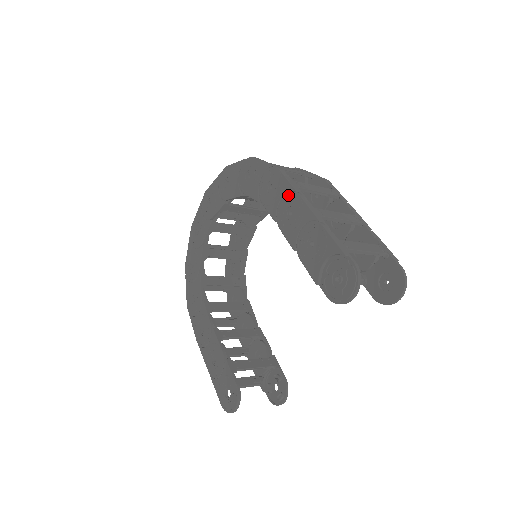
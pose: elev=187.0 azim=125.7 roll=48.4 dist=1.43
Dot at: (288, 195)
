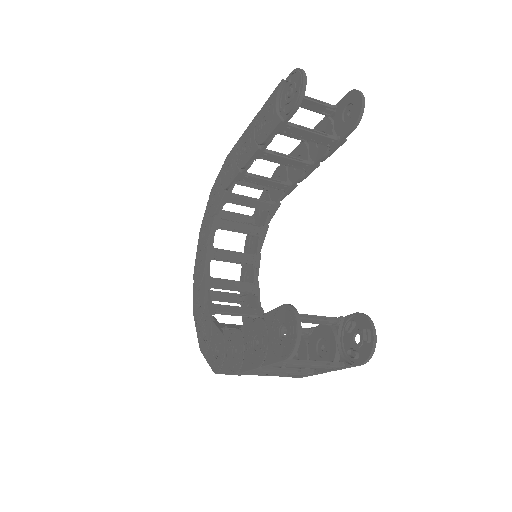
Dot at: (238, 147)
